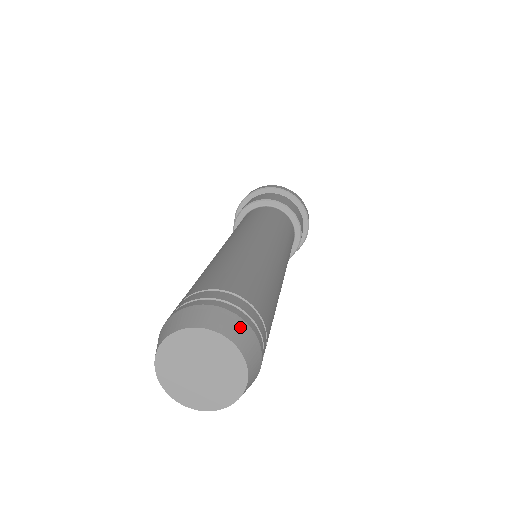
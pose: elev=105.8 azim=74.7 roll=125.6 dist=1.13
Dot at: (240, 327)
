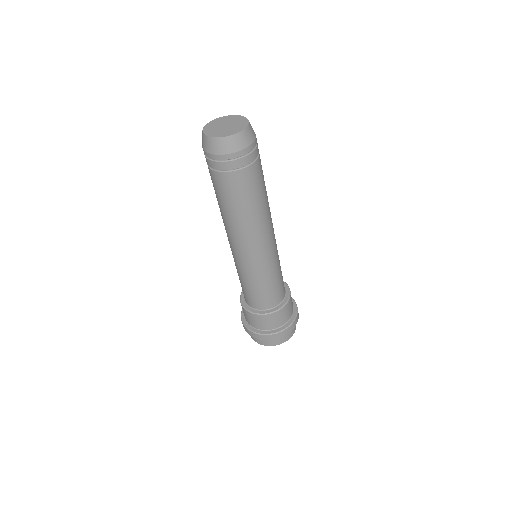
Dot at: (253, 134)
